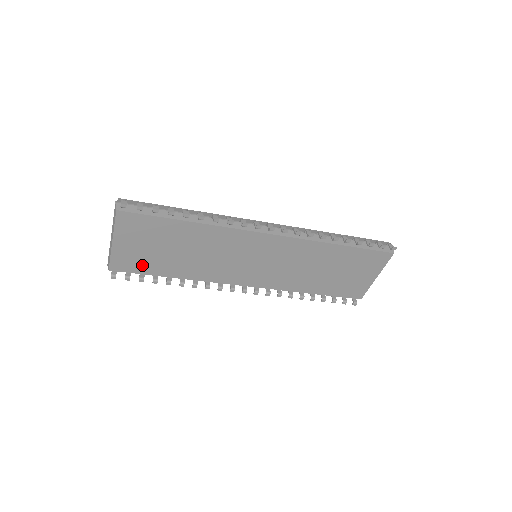
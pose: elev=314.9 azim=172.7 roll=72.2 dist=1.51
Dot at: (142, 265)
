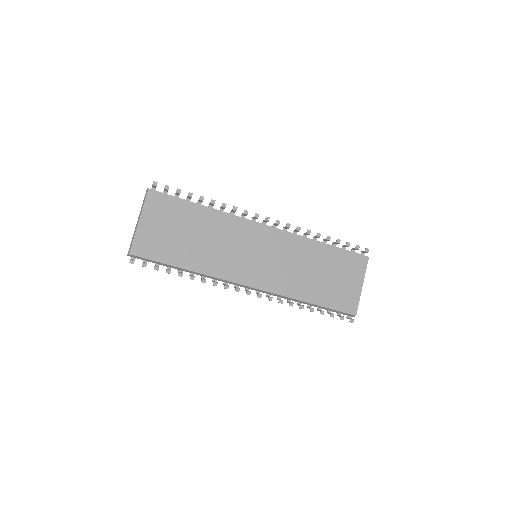
Dot at: (159, 251)
